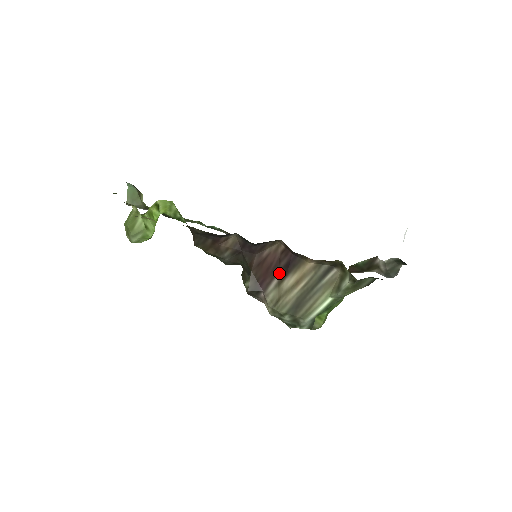
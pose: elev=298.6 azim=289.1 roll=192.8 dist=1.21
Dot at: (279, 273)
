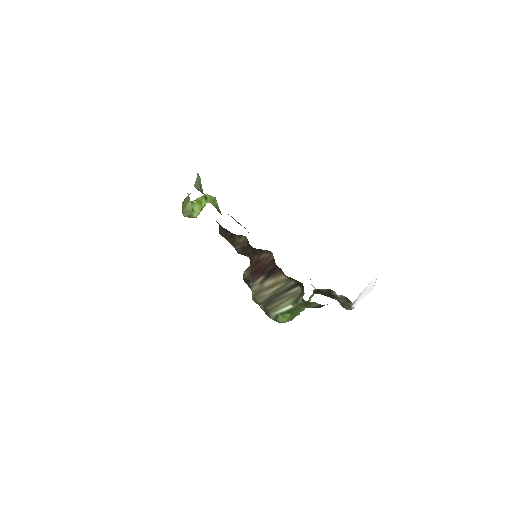
Dot at: (265, 274)
